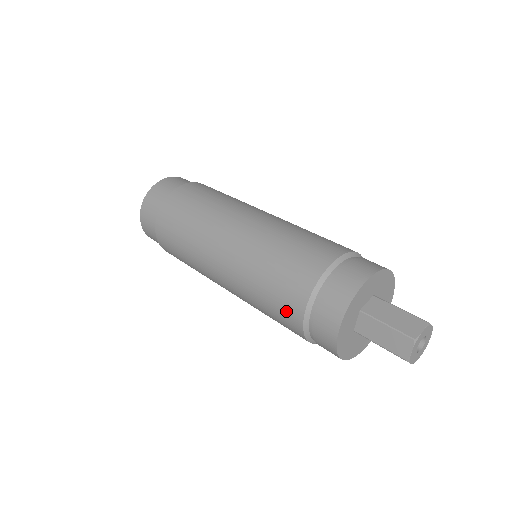
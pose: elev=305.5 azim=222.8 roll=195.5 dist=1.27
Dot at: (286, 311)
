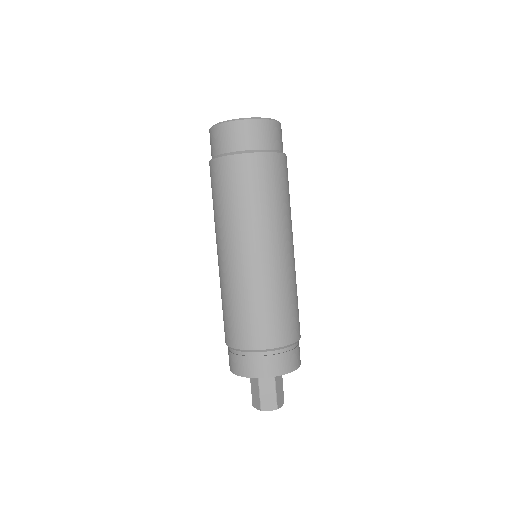
Dot at: (225, 329)
